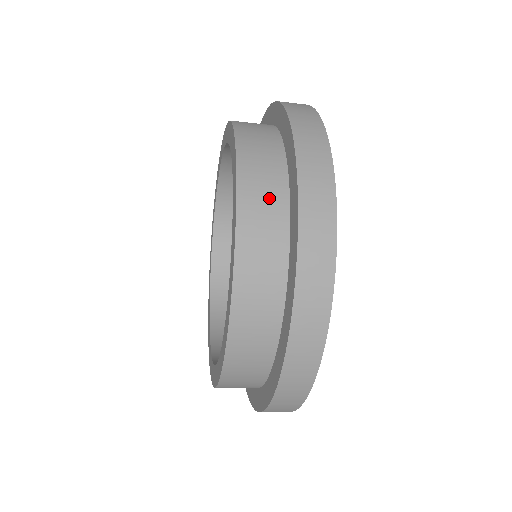
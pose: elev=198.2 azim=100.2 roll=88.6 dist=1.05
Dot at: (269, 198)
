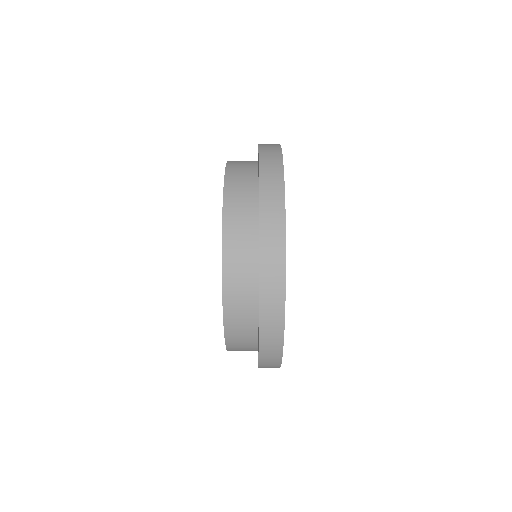
Dot at: (244, 229)
